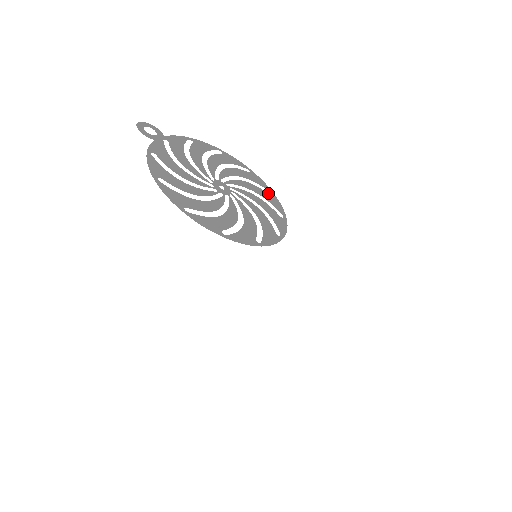
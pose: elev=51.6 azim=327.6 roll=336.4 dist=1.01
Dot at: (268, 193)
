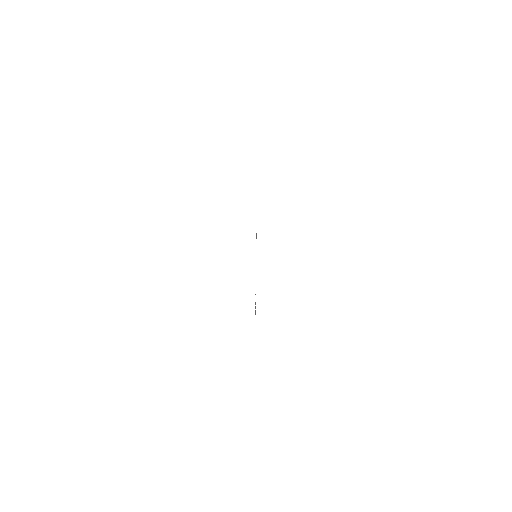
Dot at: occluded
